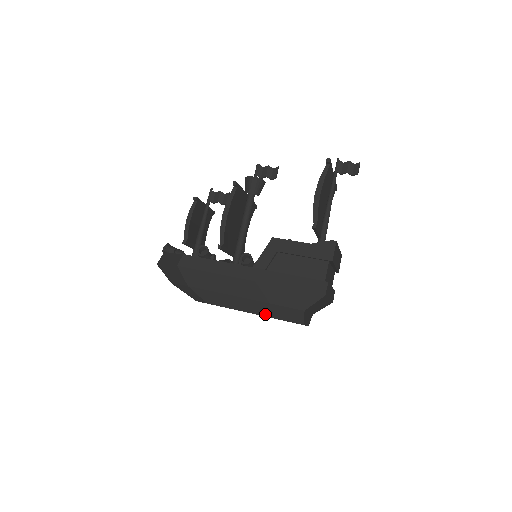
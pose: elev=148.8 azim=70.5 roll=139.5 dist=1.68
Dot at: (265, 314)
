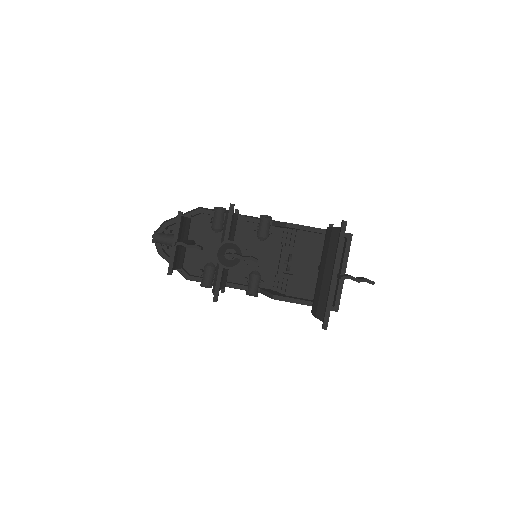
Dot at: occluded
